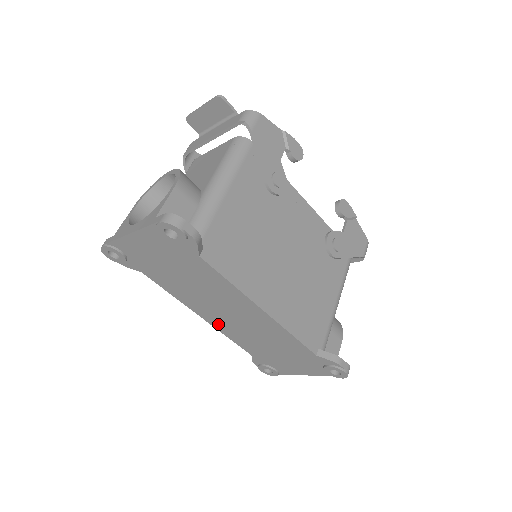
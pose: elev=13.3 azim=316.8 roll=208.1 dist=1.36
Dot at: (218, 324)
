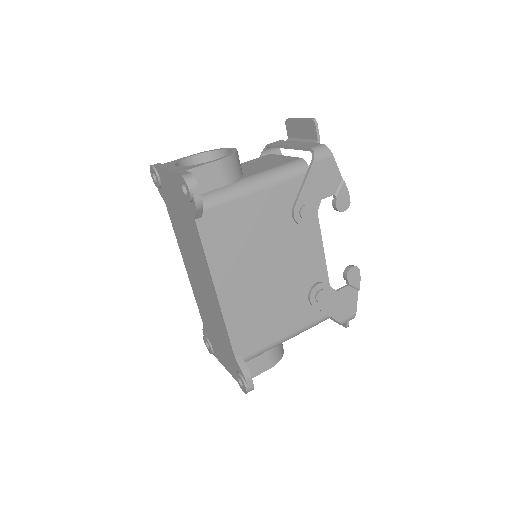
Dot at: (192, 281)
